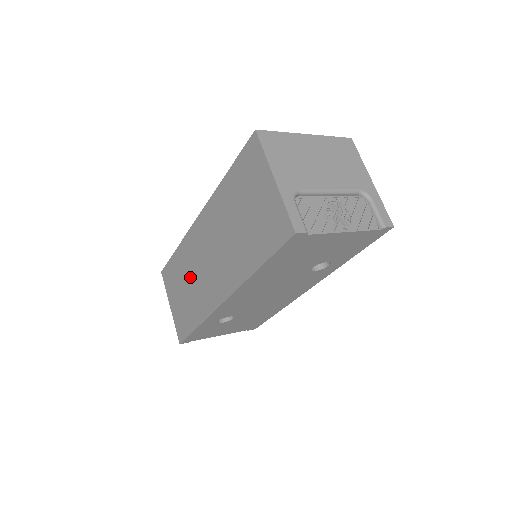
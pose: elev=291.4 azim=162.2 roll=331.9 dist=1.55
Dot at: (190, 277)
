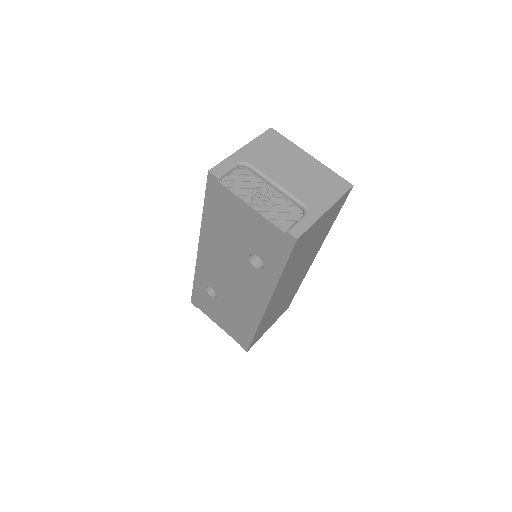
Dot at: occluded
